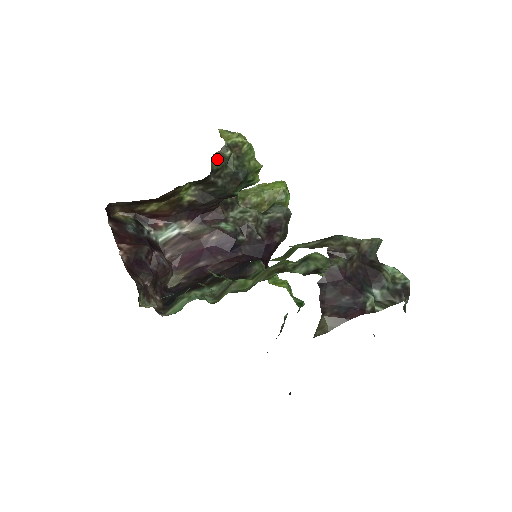
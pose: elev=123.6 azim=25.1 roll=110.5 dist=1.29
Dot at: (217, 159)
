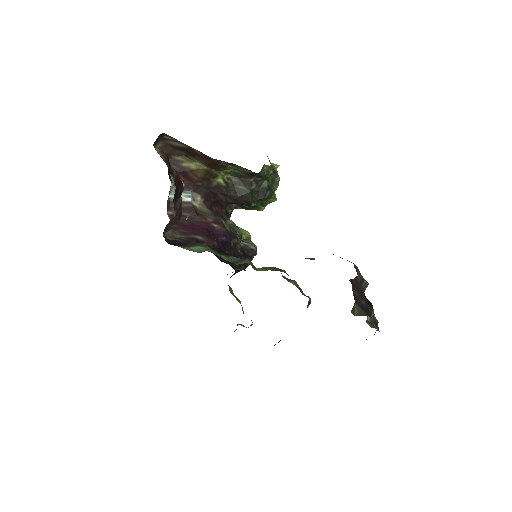
Dot at: (264, 169)
